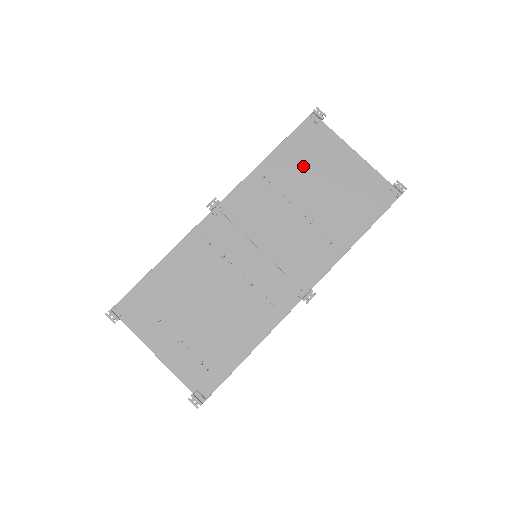
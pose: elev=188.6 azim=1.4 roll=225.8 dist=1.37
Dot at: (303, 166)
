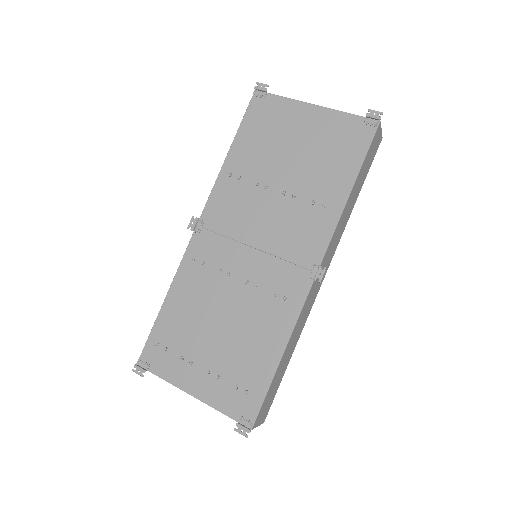
Dot at: (265, 145)
